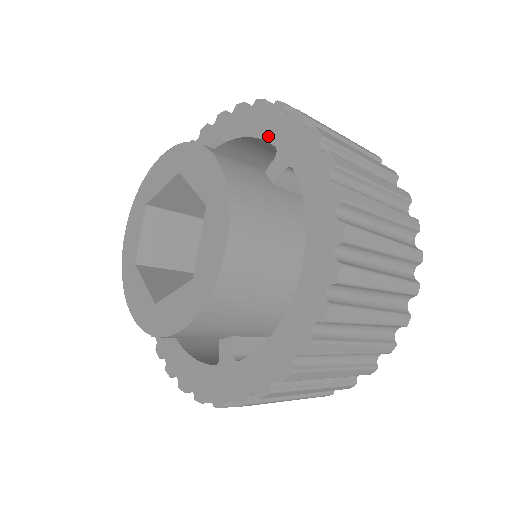
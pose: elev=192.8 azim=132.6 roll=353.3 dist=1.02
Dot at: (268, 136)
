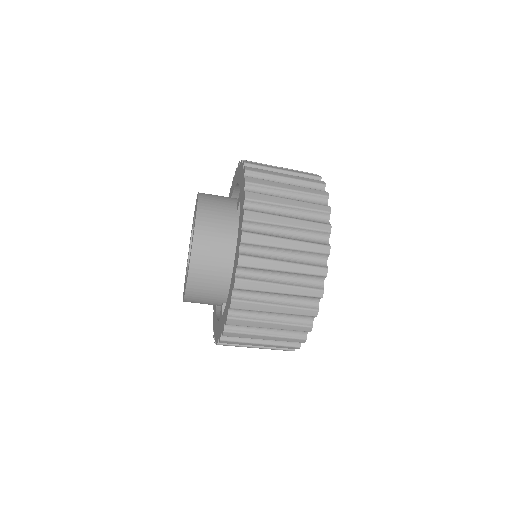
Dot at: occluded
